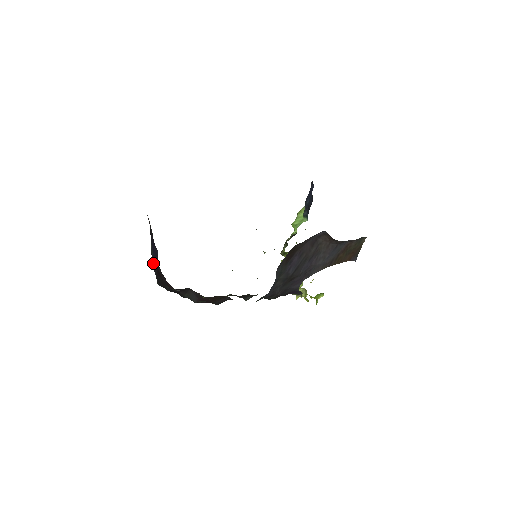
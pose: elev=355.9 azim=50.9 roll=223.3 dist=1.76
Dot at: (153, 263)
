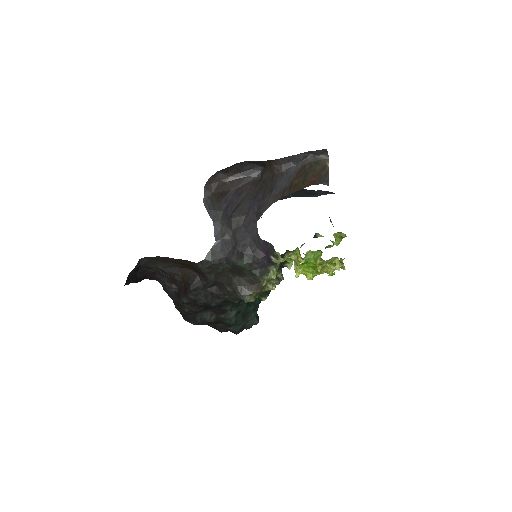
Dot at: occluded
